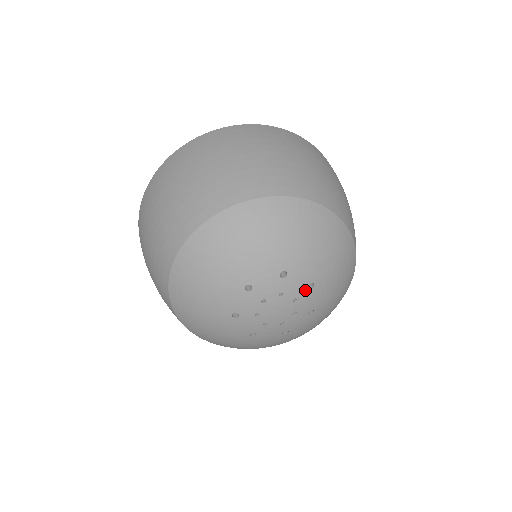
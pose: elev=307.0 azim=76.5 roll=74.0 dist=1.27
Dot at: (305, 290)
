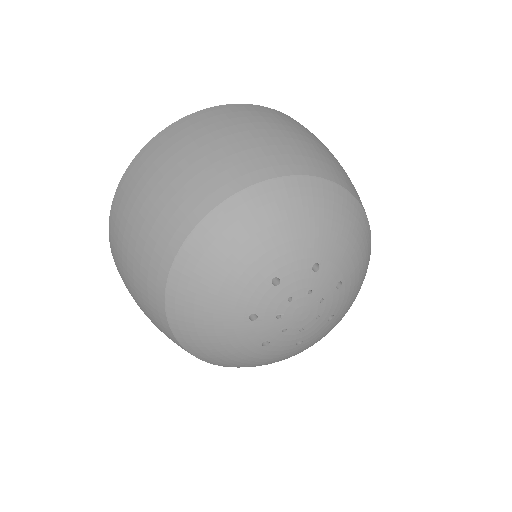
Dot at: (333, 289)
